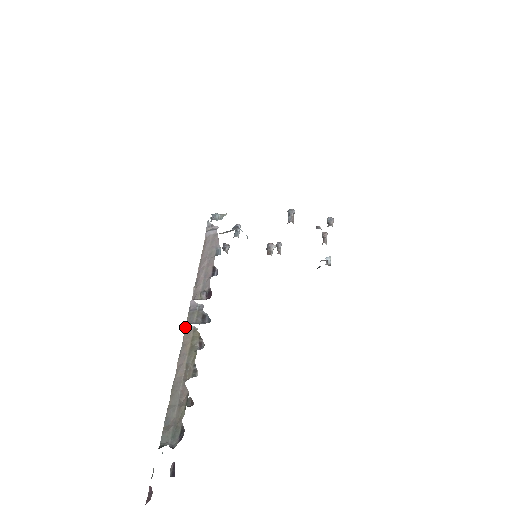
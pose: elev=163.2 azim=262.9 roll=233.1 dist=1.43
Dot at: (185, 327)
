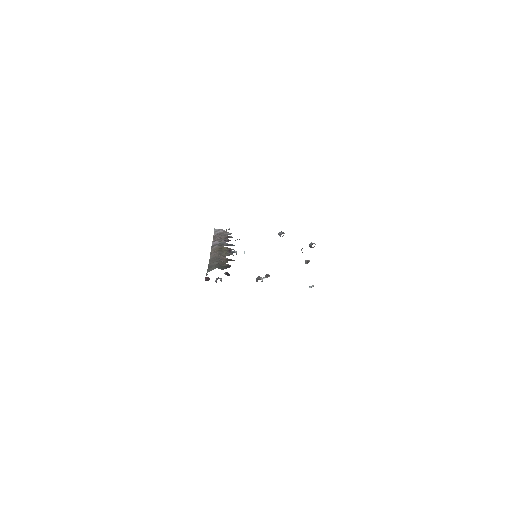
Dot at: (211, 248)
